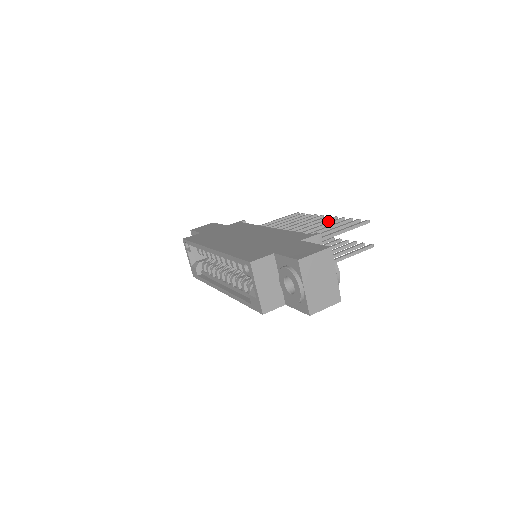
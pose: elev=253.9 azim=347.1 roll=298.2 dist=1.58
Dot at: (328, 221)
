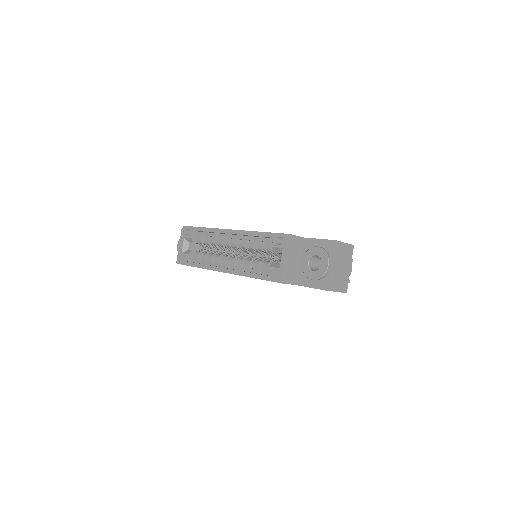
Dot at: occluded
